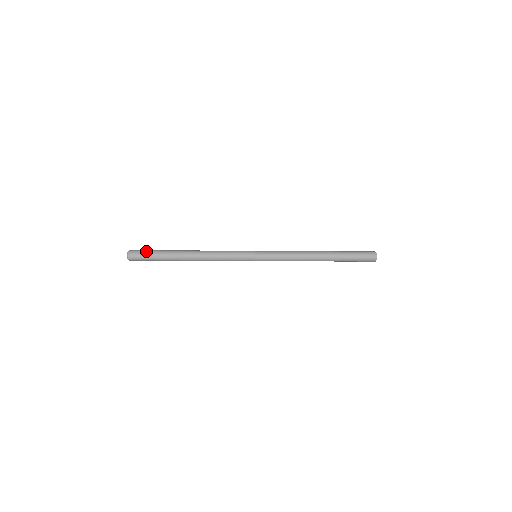
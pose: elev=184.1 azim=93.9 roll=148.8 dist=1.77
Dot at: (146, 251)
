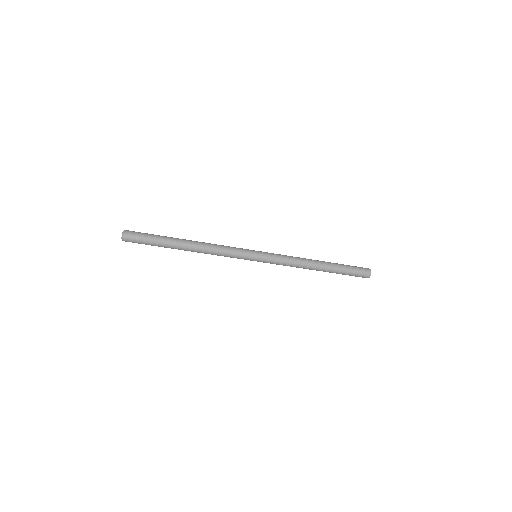
Dot at: (144, 233)
